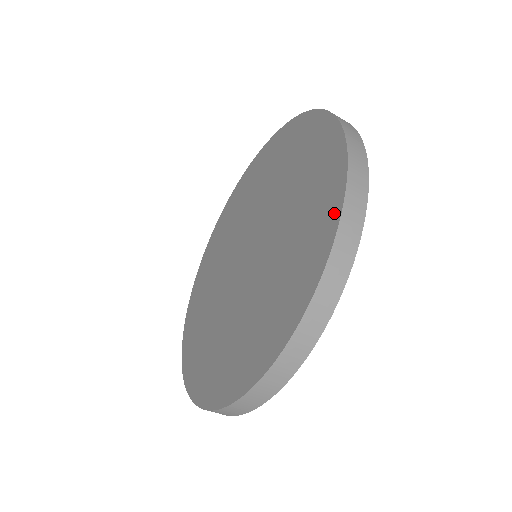
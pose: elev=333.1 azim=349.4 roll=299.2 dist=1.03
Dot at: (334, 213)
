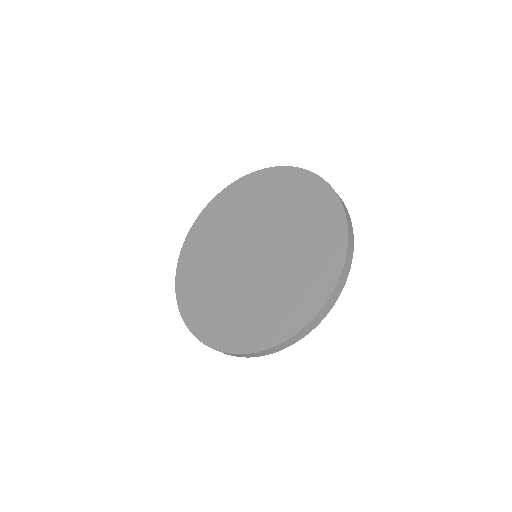
Dot at: (263, 344)
